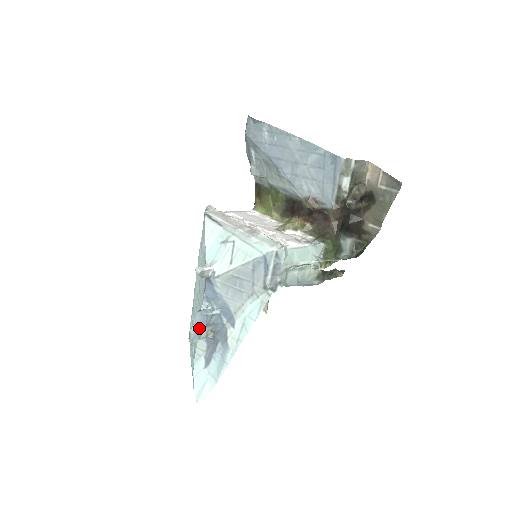
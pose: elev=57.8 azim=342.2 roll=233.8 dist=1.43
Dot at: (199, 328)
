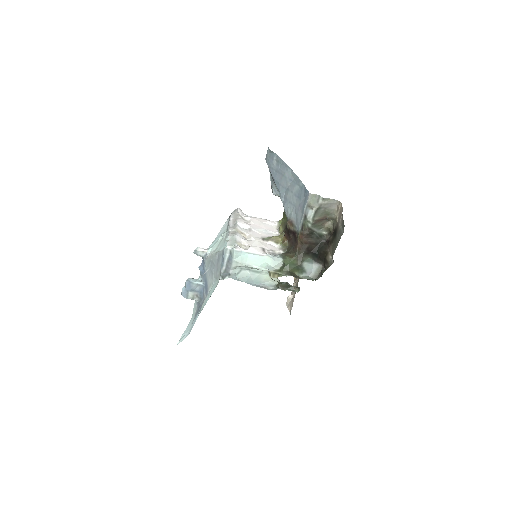
Dot at: (187, 290)
